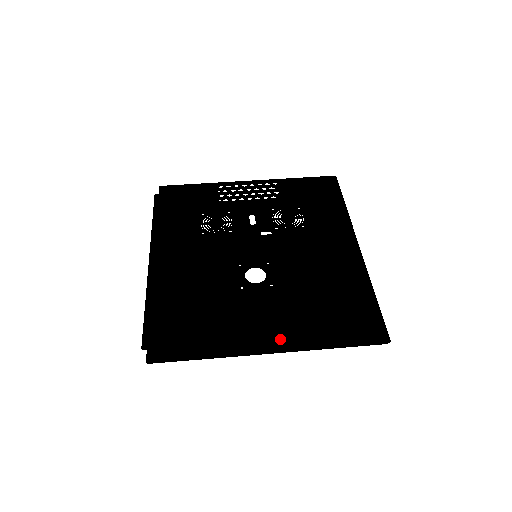
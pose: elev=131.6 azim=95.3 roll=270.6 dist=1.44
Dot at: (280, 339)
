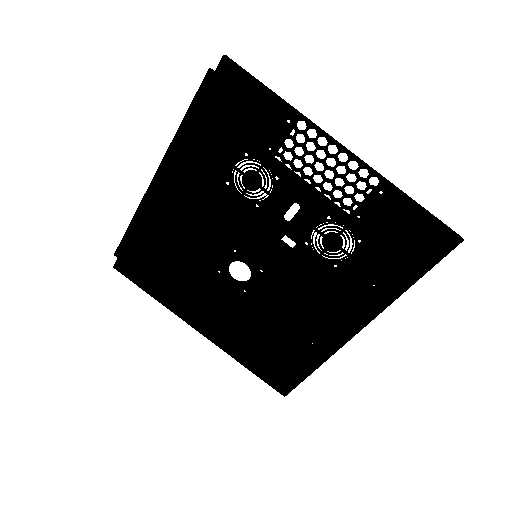
Dot at: (212, 332)
